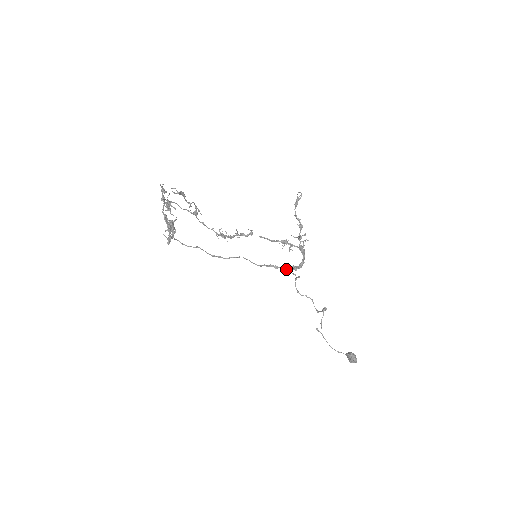
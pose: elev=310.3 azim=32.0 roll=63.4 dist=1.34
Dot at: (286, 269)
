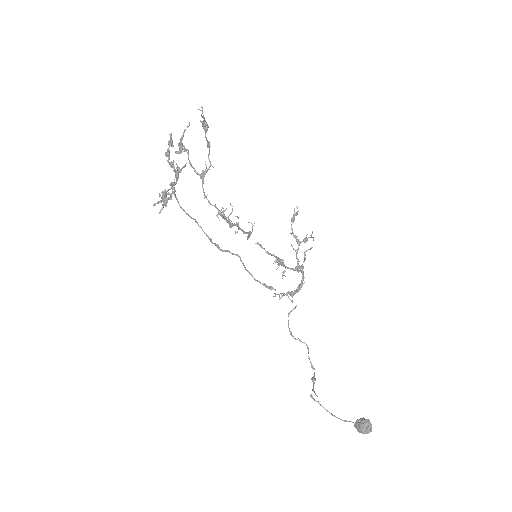
Dot at: (281, 293)
